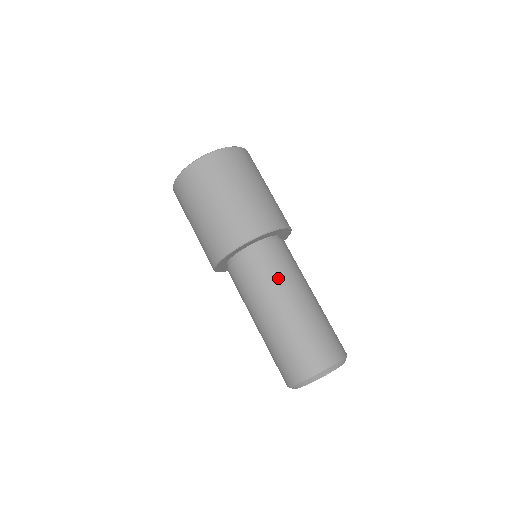
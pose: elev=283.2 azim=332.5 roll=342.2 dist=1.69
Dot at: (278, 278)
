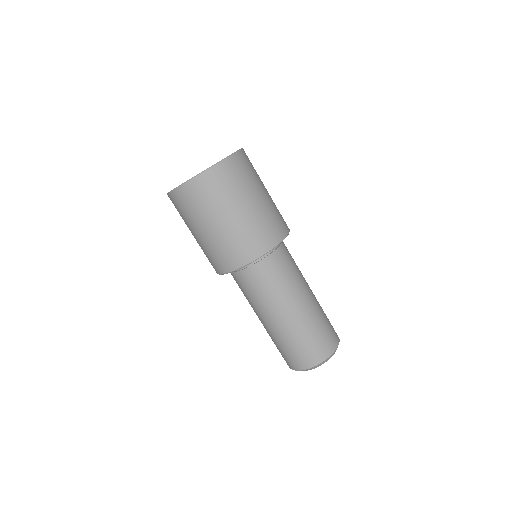
Dot at: (284, 286)
